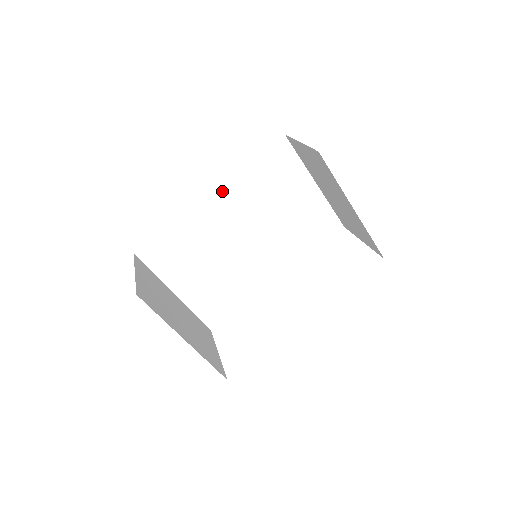
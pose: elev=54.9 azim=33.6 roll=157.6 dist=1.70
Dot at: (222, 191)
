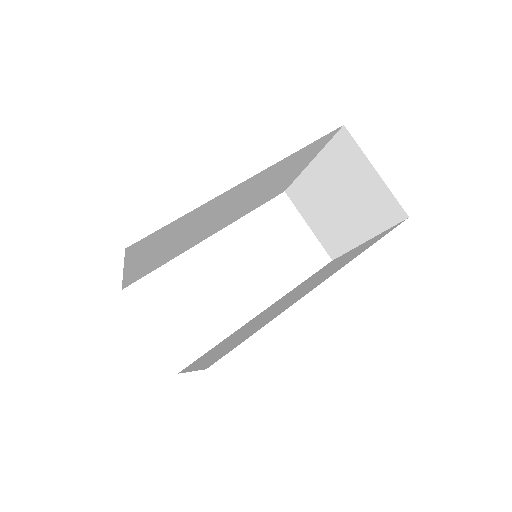
Dot at: (259, 175)
